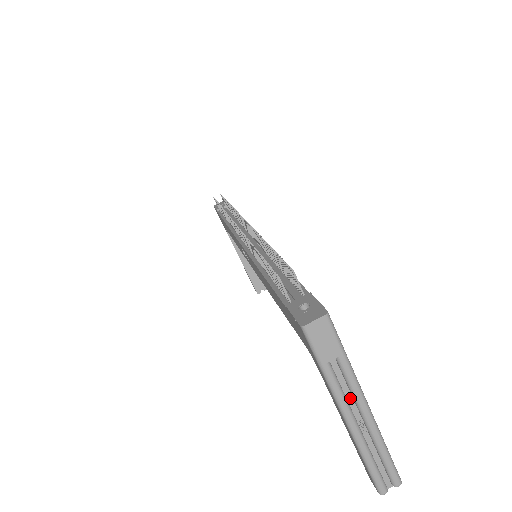
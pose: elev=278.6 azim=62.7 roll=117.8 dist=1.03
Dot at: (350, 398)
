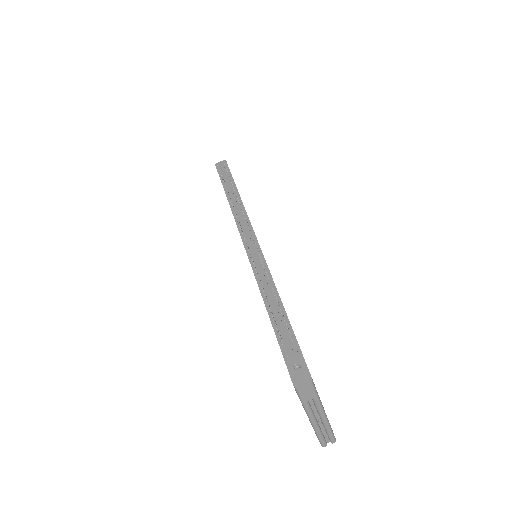
Dot at: (315, 411)
